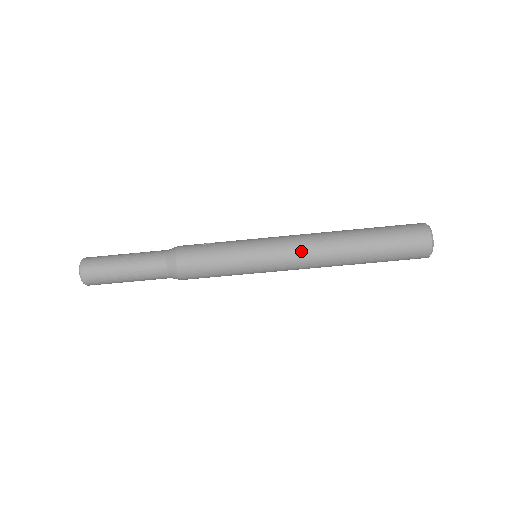
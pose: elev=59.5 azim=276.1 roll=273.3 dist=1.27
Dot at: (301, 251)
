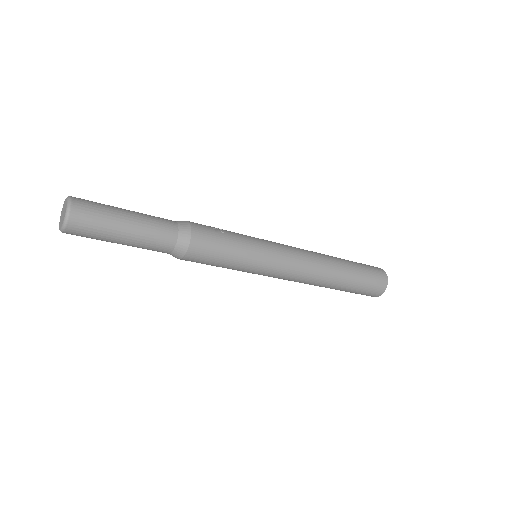
Dot at: (303, 265)
